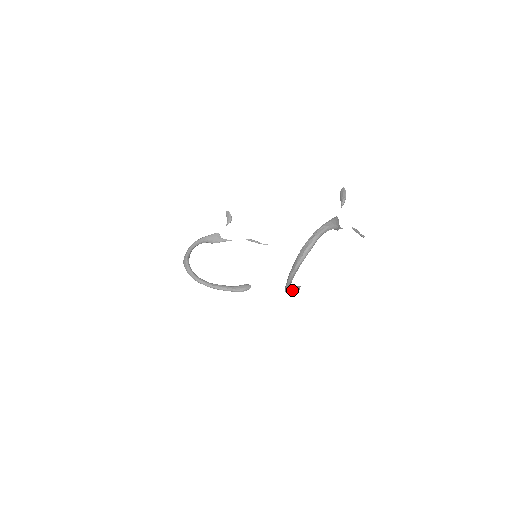
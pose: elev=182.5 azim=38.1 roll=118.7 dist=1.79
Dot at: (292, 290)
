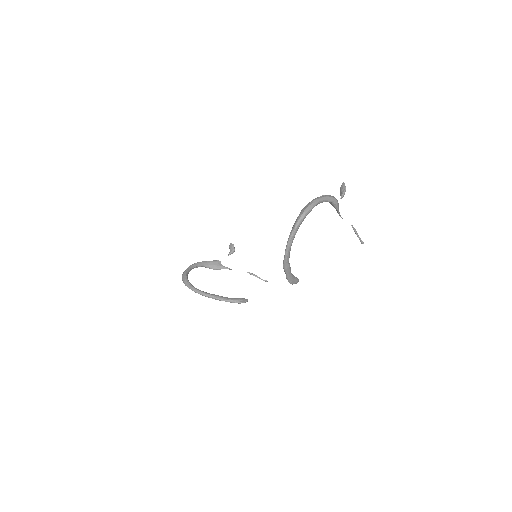
Dot at: (290, 271)
